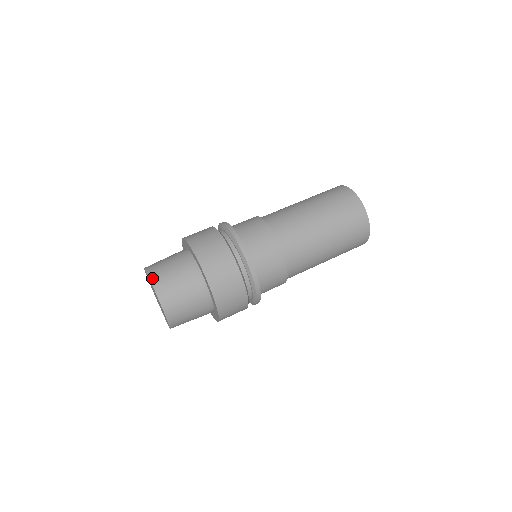
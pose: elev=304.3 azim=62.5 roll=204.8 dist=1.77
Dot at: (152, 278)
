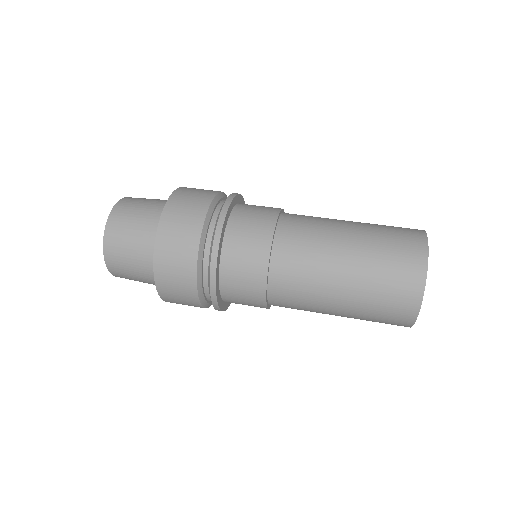
Dot at: (107, 234)
